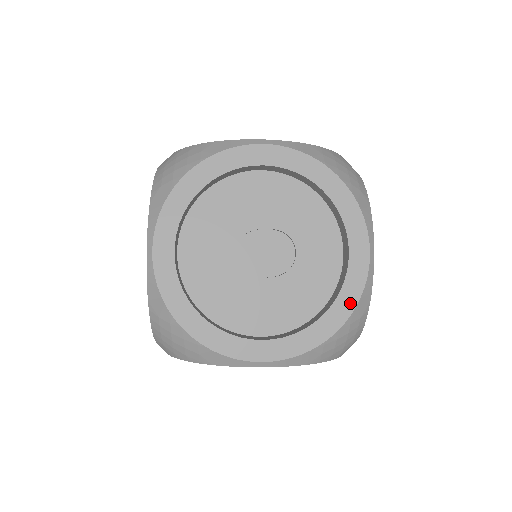
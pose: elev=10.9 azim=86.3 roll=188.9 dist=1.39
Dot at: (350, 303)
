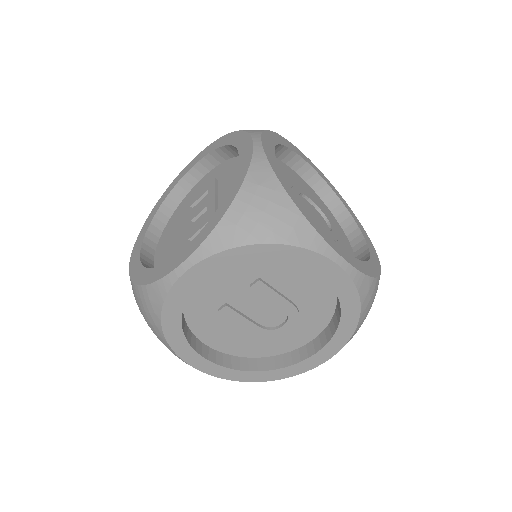
Dot at: (377, 267)
